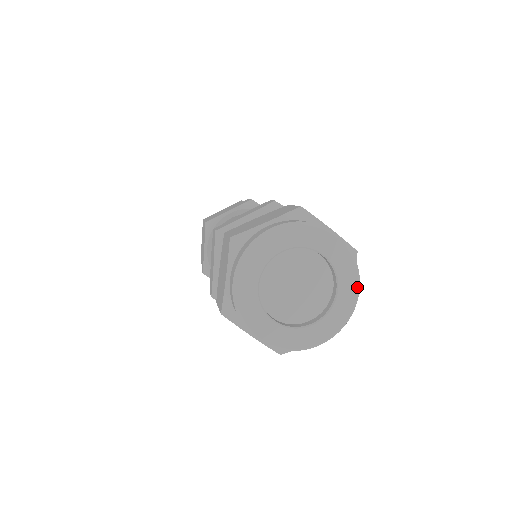
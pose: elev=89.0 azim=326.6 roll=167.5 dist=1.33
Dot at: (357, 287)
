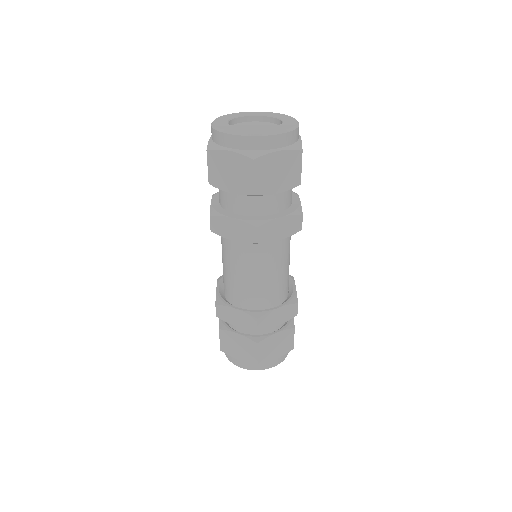
Dot at: (280, 131)
